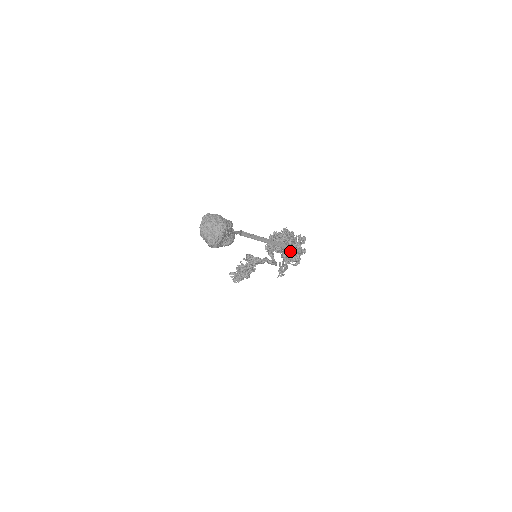
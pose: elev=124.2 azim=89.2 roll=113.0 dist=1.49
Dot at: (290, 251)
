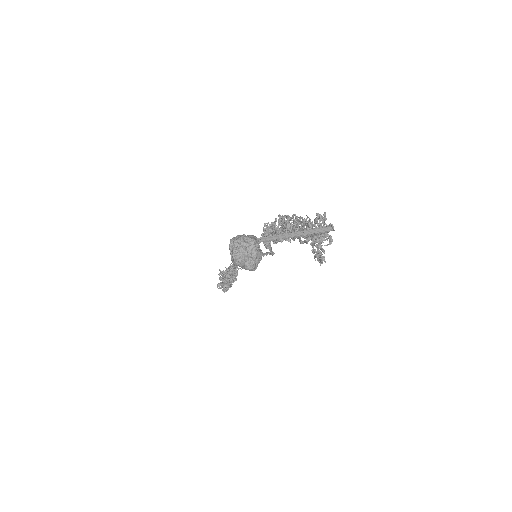
Dot at: occluded
